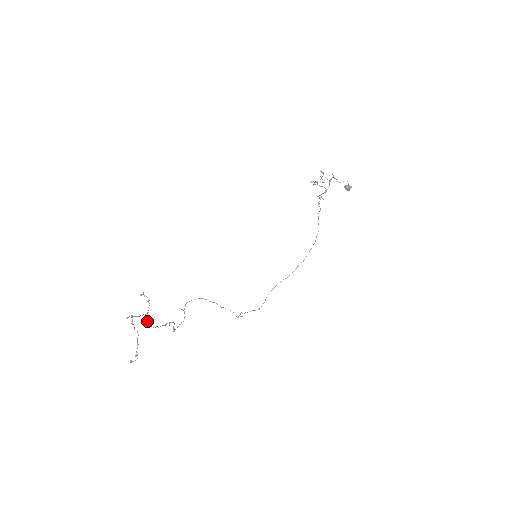
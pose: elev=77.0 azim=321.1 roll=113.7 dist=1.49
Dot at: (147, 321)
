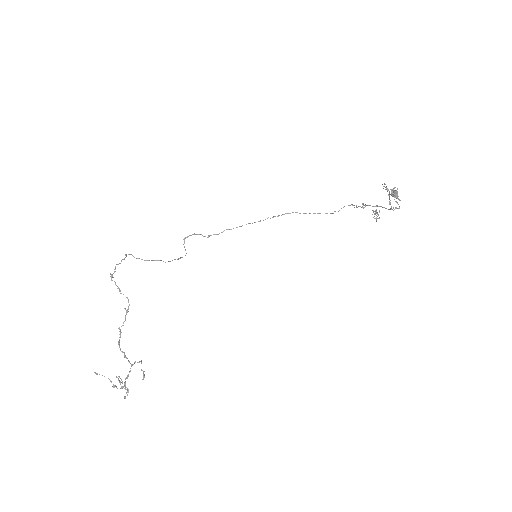
Dot at: (125, 356)
